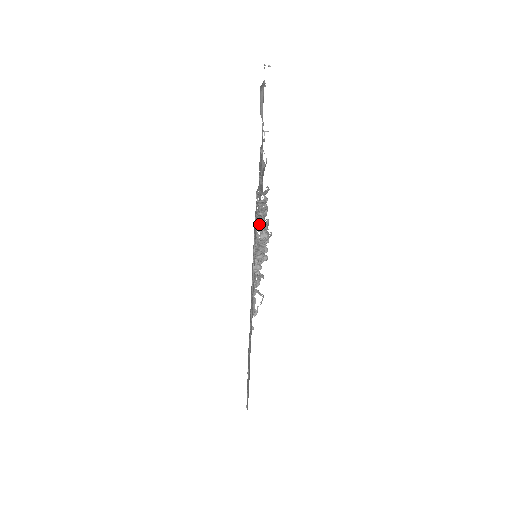
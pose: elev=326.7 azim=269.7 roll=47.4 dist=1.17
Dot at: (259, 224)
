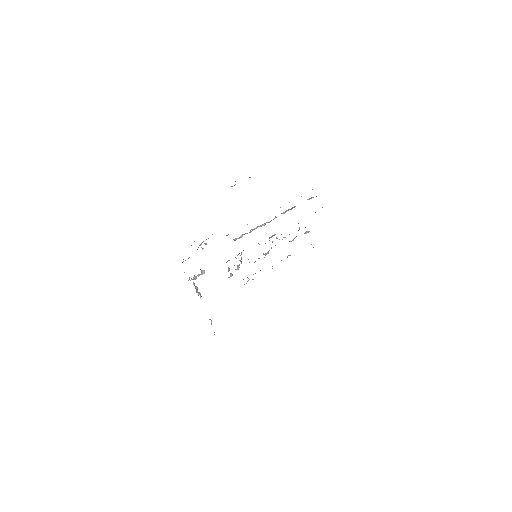
Dot at: occluded
